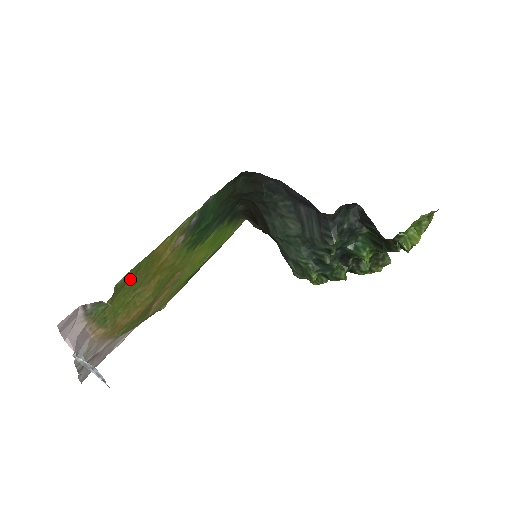
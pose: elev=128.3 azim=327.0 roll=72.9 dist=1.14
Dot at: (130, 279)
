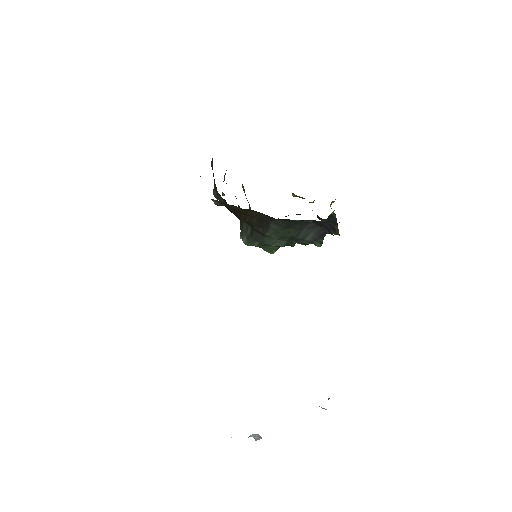
Dot at: occluded
